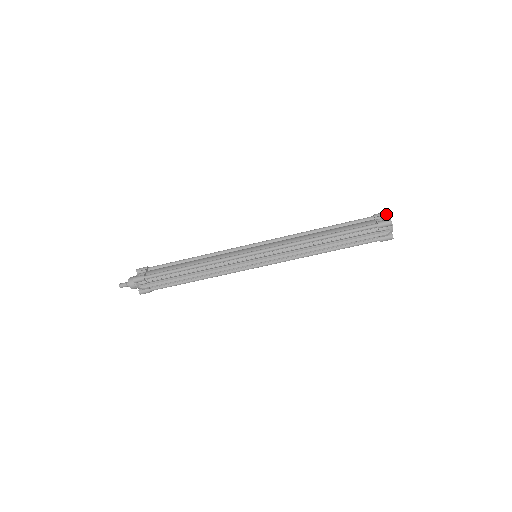
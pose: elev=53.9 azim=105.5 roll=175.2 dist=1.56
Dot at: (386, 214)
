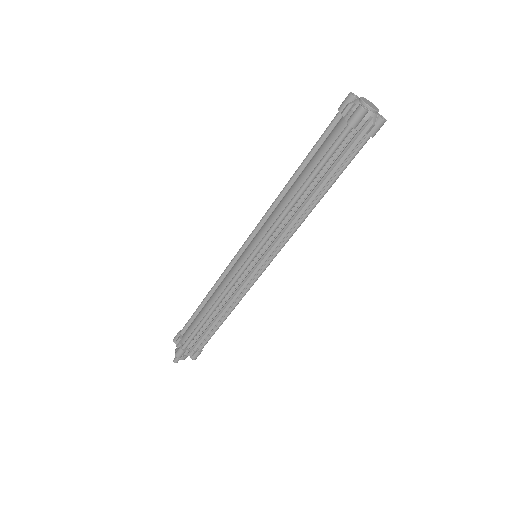
Dot at: (352, 97)
